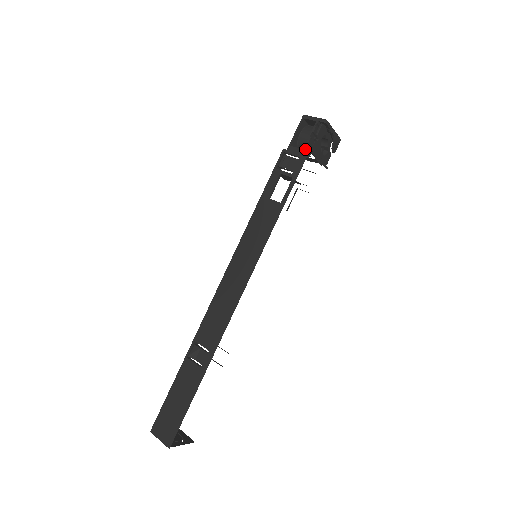
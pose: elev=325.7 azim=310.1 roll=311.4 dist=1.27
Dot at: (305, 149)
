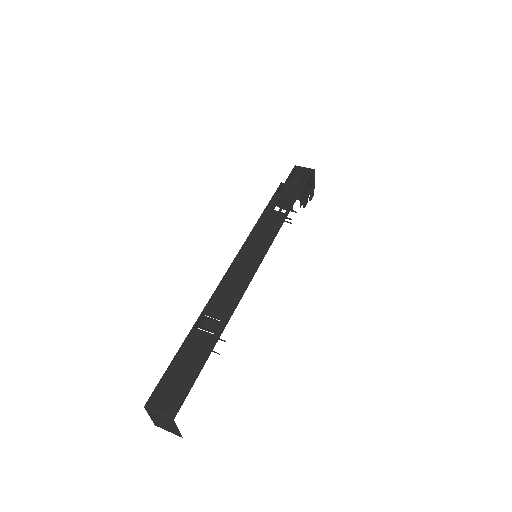
Dot at: (301, 183)
